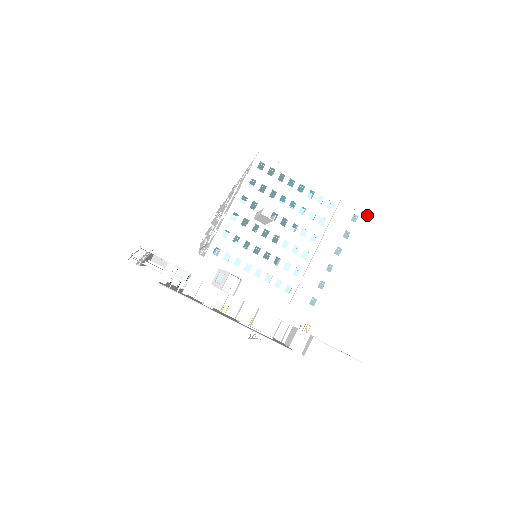
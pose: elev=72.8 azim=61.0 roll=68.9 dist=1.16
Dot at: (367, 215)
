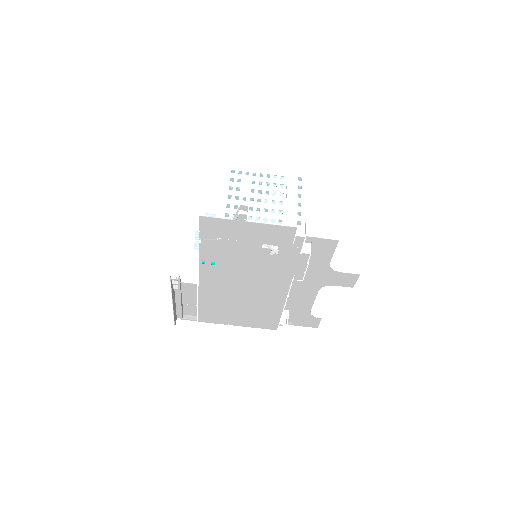
Dot at: occluded
